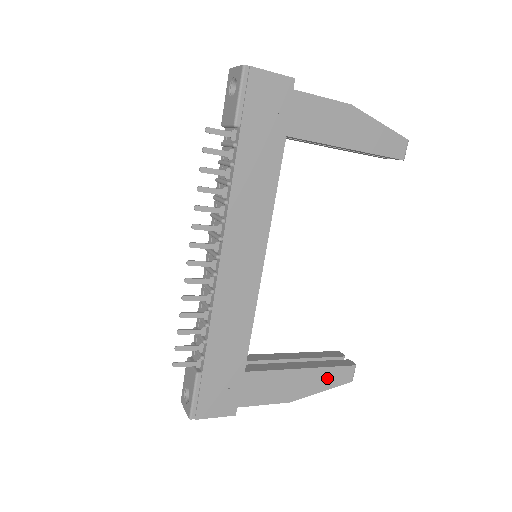
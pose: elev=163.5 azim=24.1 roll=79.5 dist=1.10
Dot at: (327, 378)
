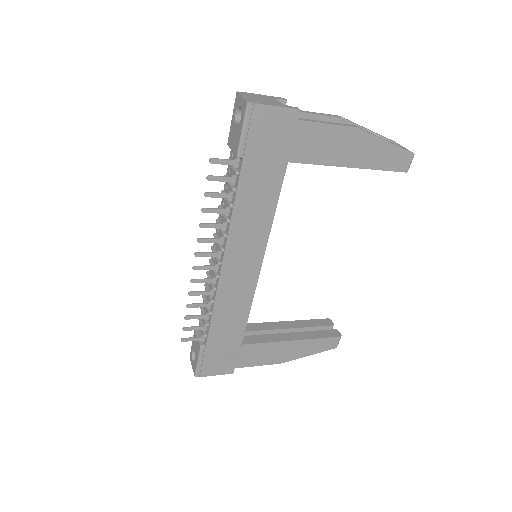
Dot at: (314, 346)
